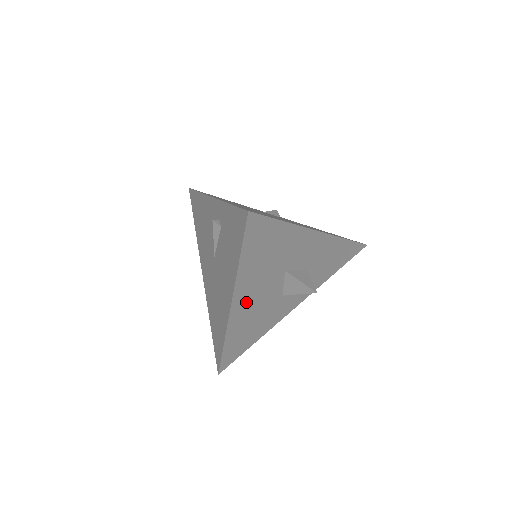
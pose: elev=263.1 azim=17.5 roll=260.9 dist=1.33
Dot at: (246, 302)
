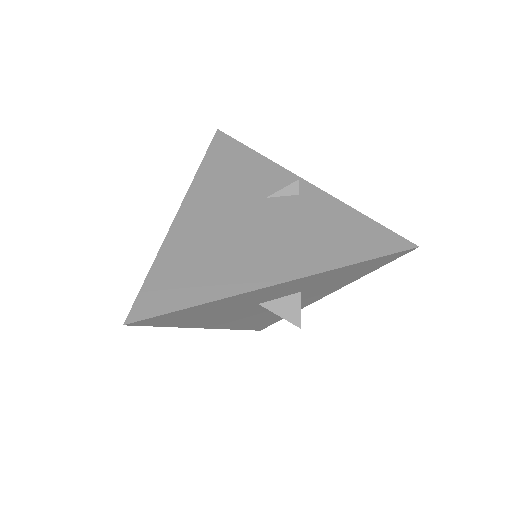
Dot at: (227, 321)
